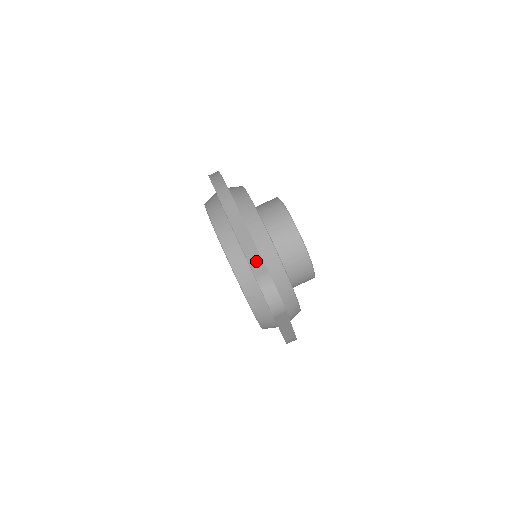
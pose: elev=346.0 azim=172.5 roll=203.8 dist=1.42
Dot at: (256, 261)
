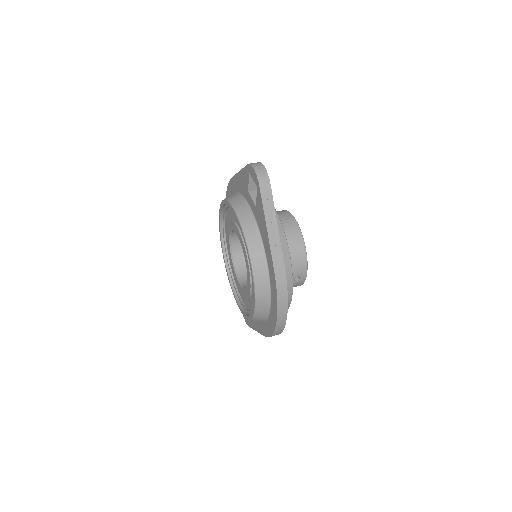
Dot at: occluded
